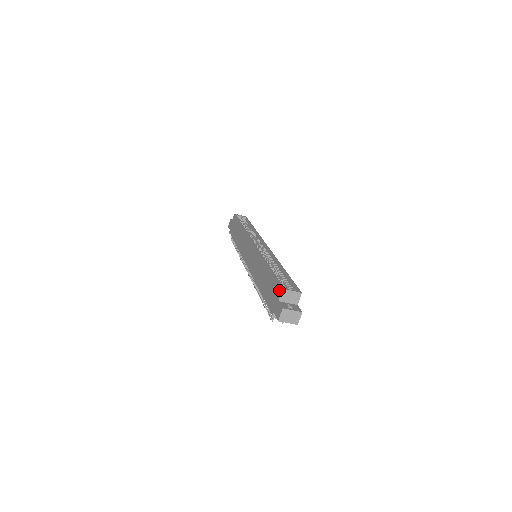
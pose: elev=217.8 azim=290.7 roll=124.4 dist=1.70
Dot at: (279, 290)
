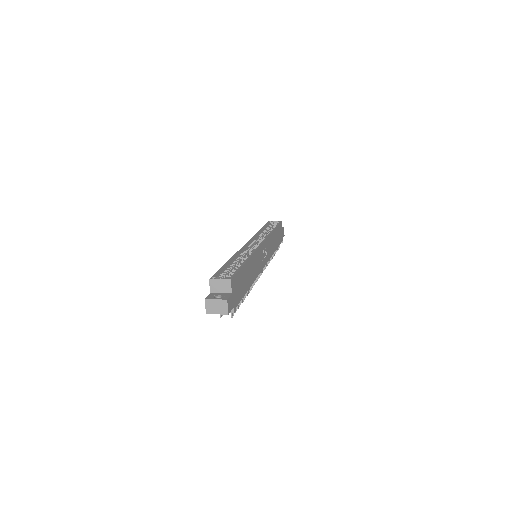
Dot at: occluded
